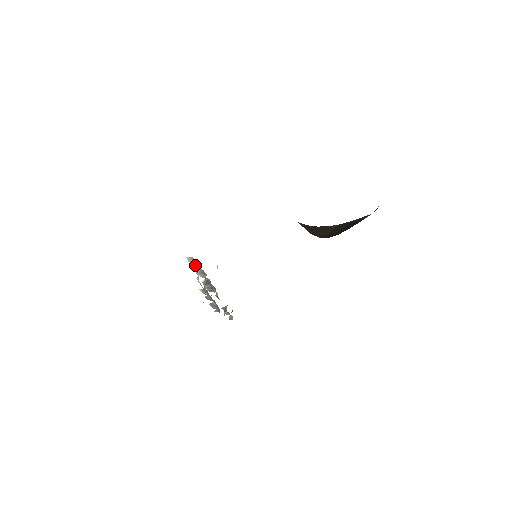
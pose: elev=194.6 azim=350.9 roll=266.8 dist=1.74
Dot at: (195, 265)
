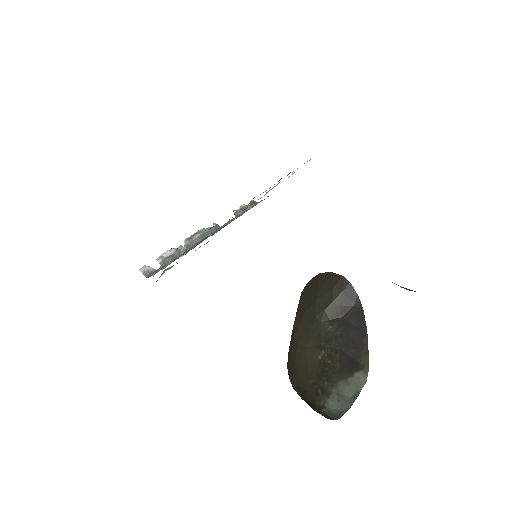
Dot at: occluded
